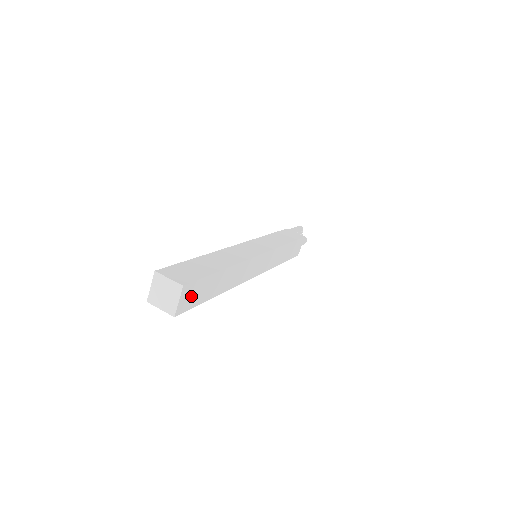
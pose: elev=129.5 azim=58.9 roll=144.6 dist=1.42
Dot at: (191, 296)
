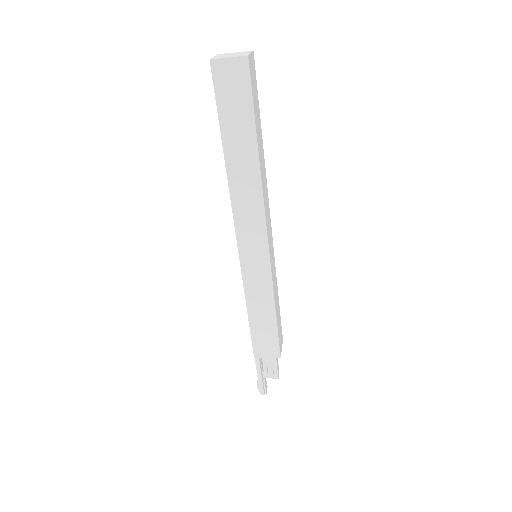
Dot at: (253, 79)
